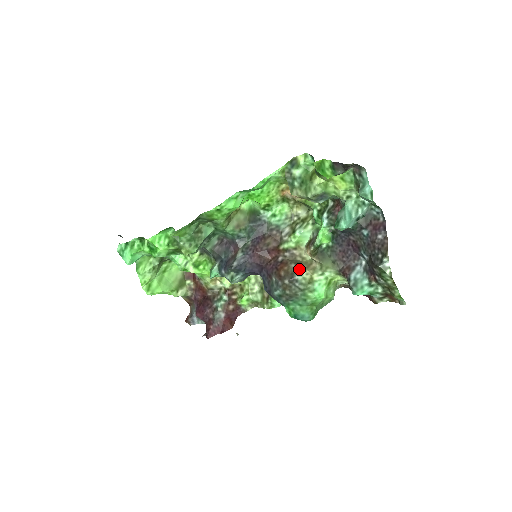
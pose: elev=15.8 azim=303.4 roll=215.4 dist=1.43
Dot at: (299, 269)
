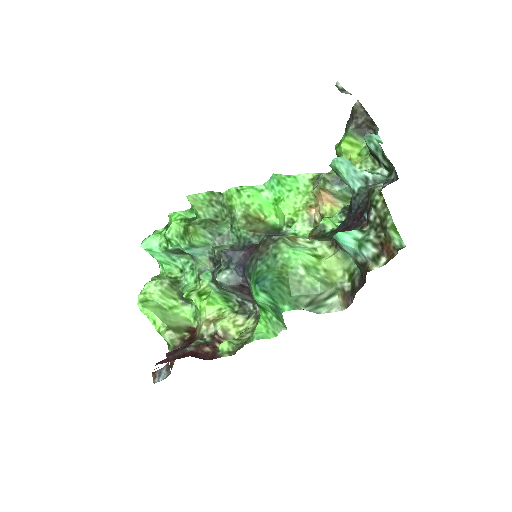
Dot at: occluded
